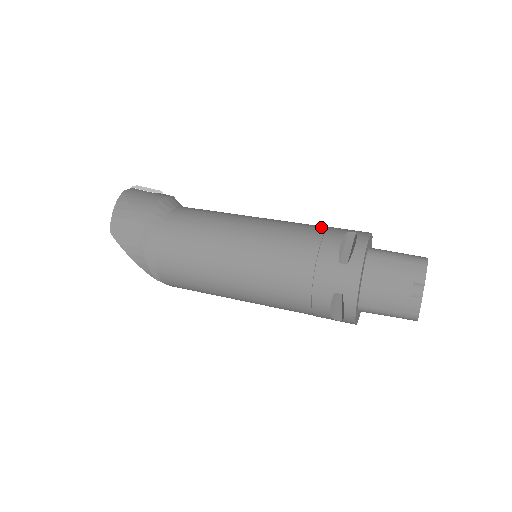
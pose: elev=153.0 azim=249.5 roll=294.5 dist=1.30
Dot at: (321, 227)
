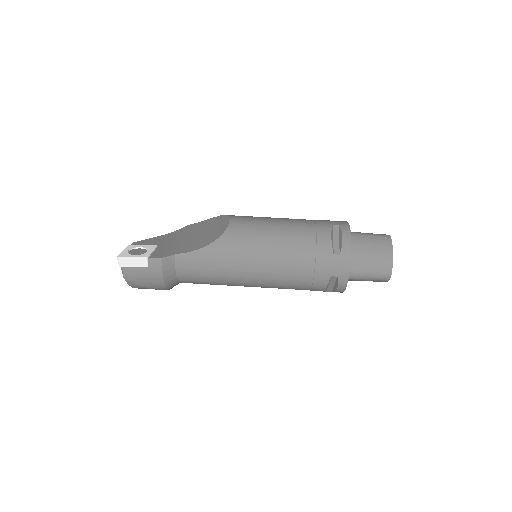
Dot at: (309, 273)
